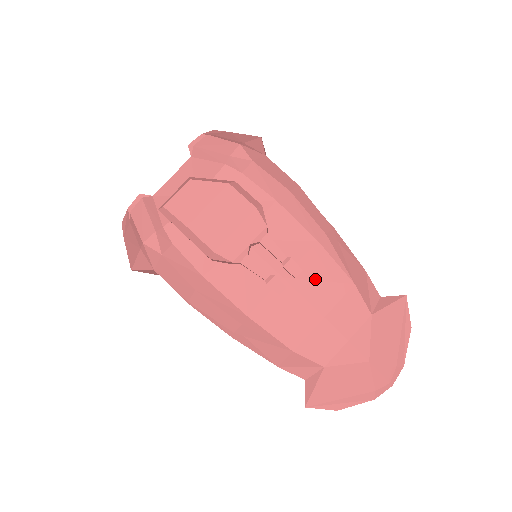
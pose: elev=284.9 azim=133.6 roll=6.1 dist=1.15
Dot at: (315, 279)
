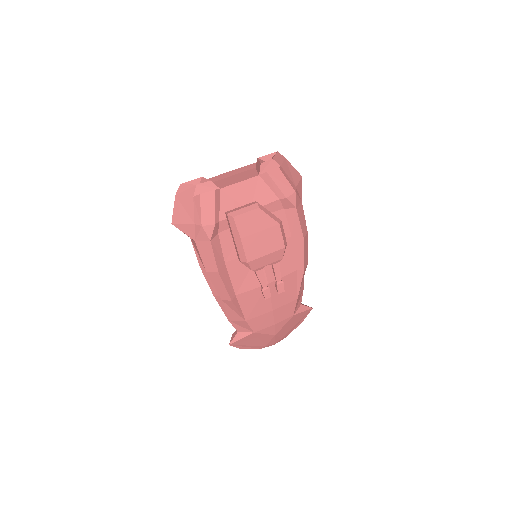
Dot at: occluded
